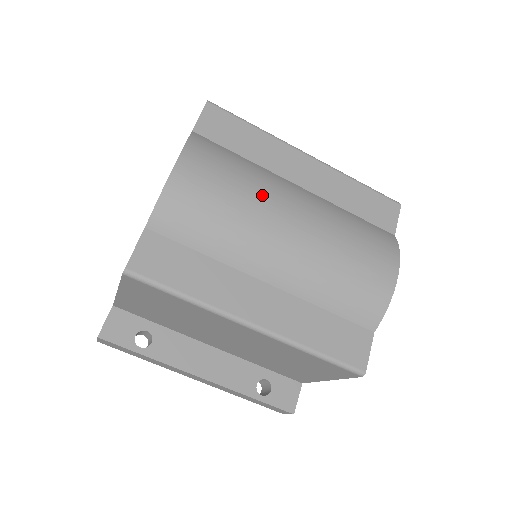
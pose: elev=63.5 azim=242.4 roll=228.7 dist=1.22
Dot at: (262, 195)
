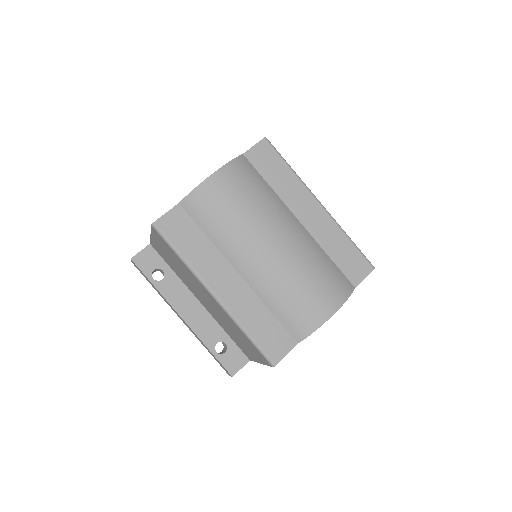
Dot at: (264, 216)
